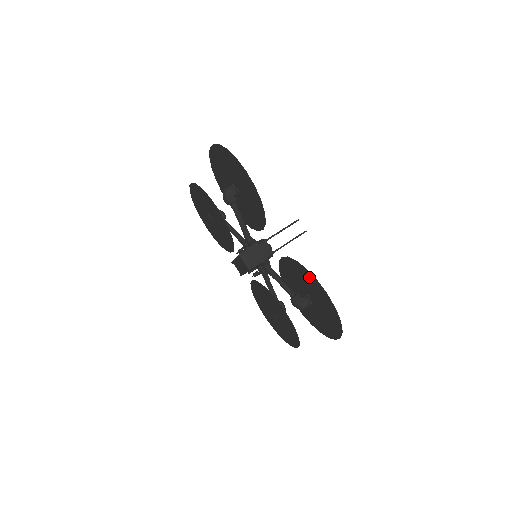
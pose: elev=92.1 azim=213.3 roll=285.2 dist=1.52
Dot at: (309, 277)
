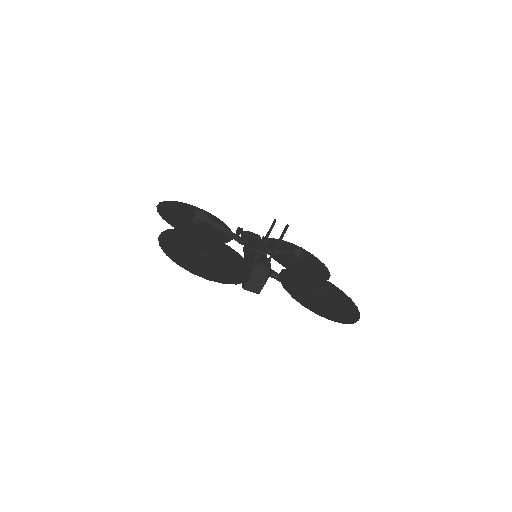
Dot at: (311, 307)
